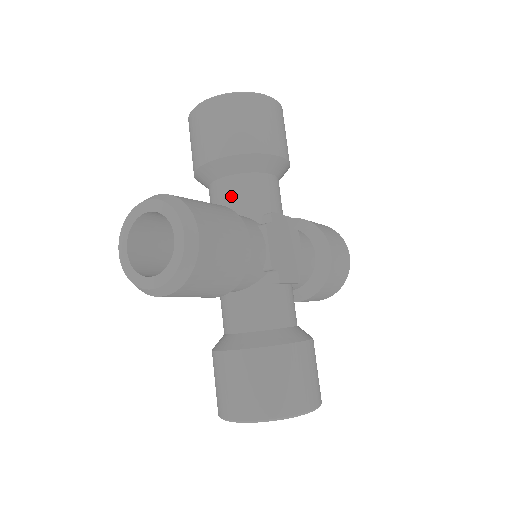
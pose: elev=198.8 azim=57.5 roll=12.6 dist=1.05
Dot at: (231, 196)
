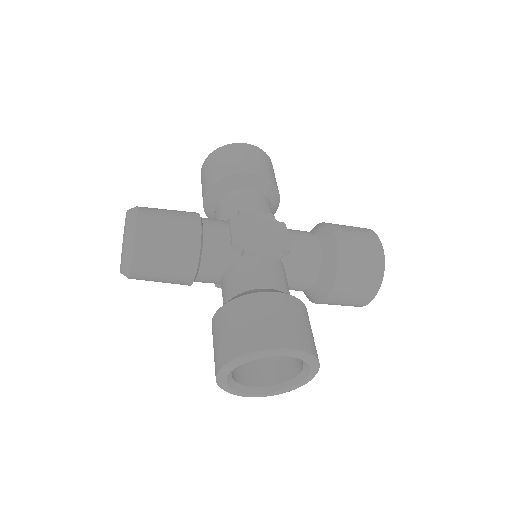
Dot at: (218, 215)
